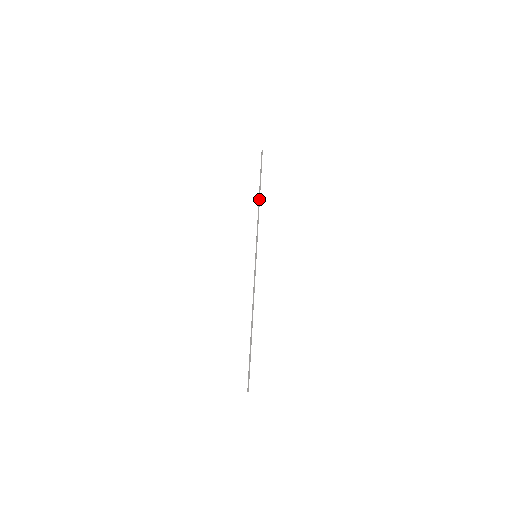
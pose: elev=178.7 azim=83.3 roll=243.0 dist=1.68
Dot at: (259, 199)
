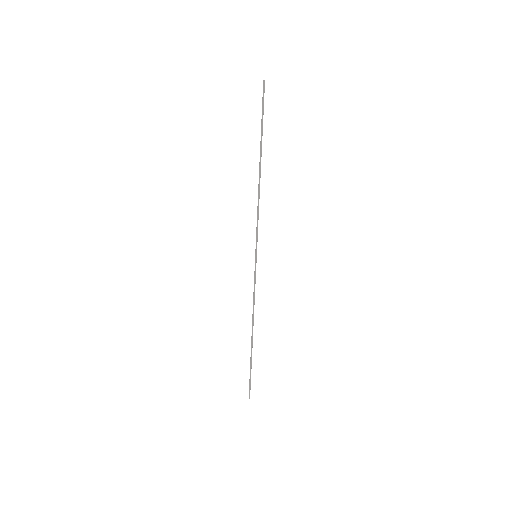
Dot at: (260, 172)
